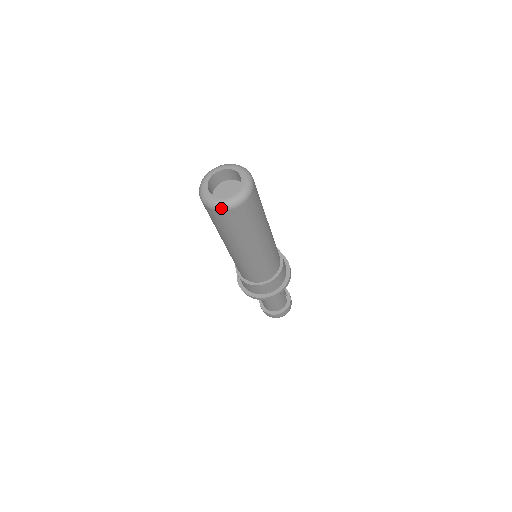
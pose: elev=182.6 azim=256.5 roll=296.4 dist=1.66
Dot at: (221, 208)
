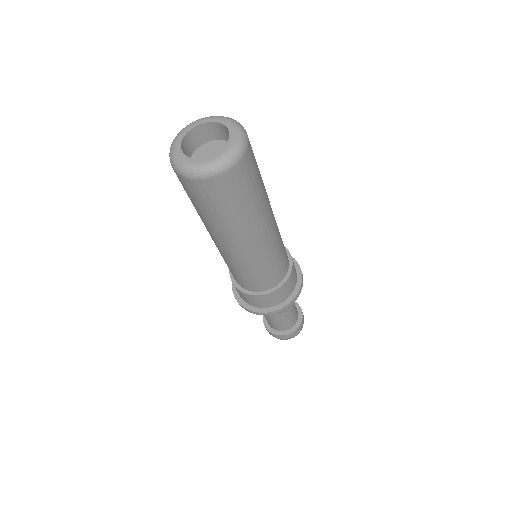
Dot at: (175, 168)
